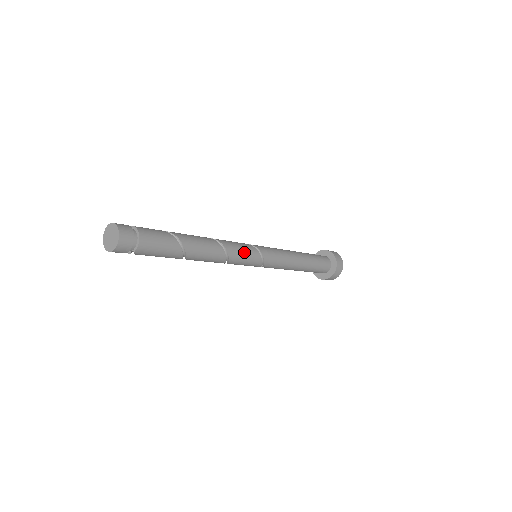
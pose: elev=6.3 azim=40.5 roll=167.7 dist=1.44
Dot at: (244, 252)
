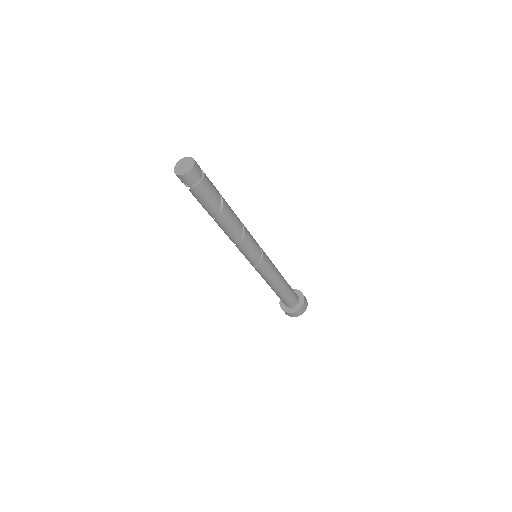
Dot at: (253, 245)
